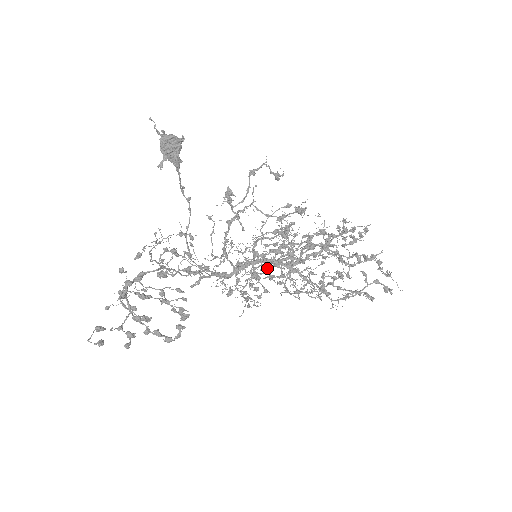
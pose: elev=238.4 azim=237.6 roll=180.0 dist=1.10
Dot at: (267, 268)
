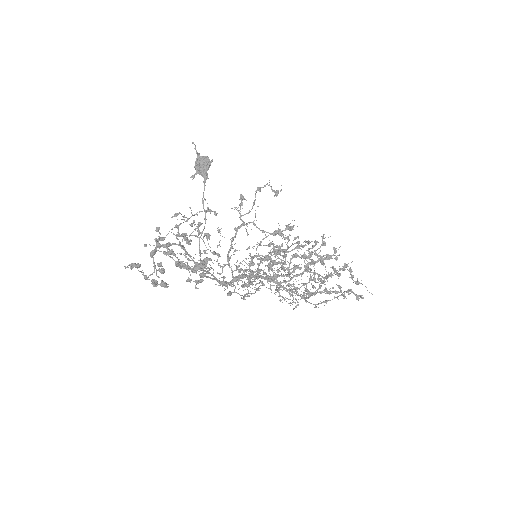
Dot at: (263, 270)
